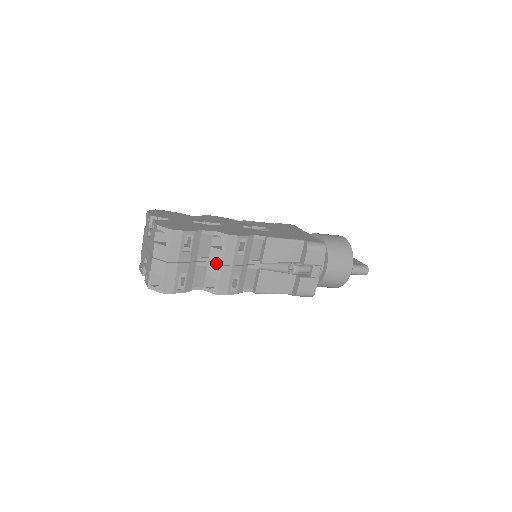
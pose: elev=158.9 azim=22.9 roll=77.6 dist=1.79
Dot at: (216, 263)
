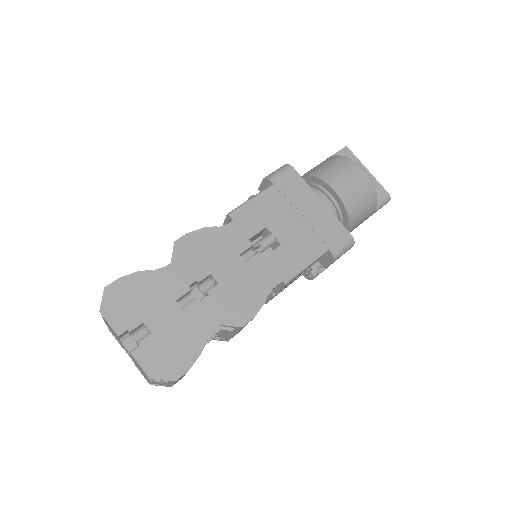
Dot at: occluded
